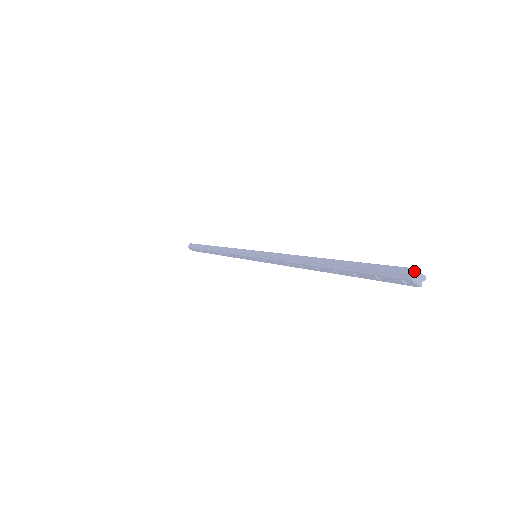
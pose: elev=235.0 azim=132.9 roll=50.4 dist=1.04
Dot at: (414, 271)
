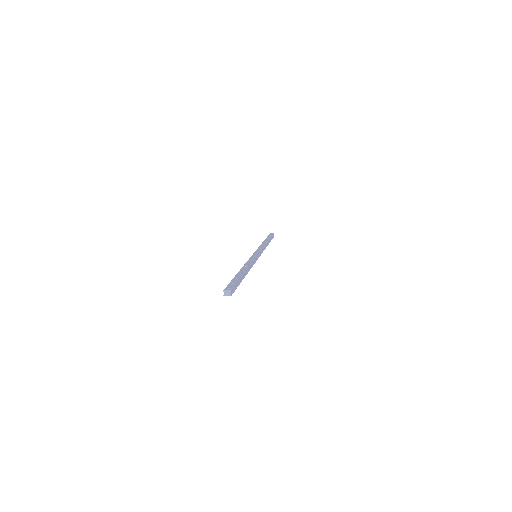
Dot at: occluded
